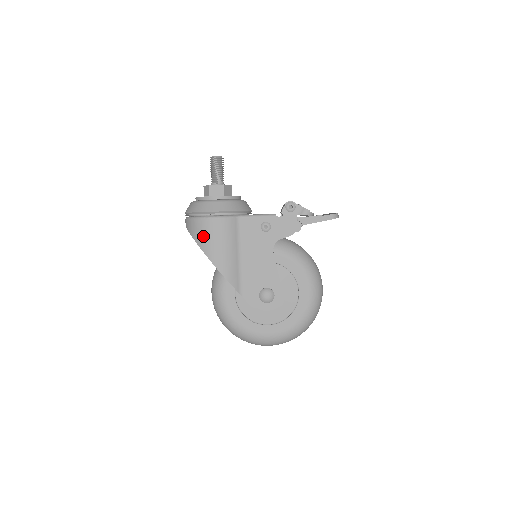
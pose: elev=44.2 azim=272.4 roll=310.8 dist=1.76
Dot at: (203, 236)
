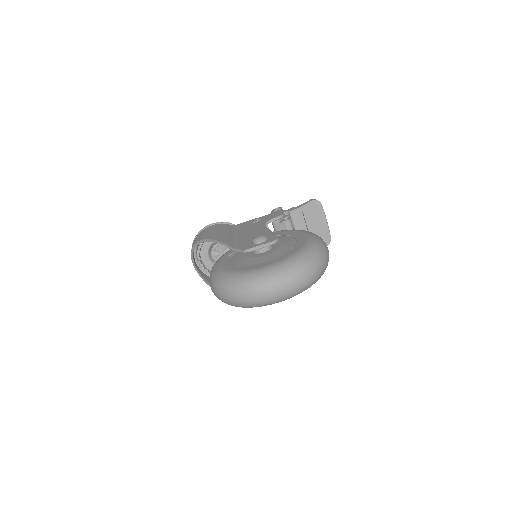
Dot at: (201, 235)
